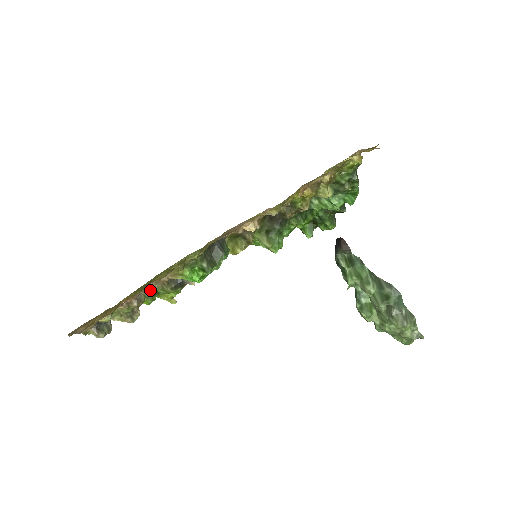
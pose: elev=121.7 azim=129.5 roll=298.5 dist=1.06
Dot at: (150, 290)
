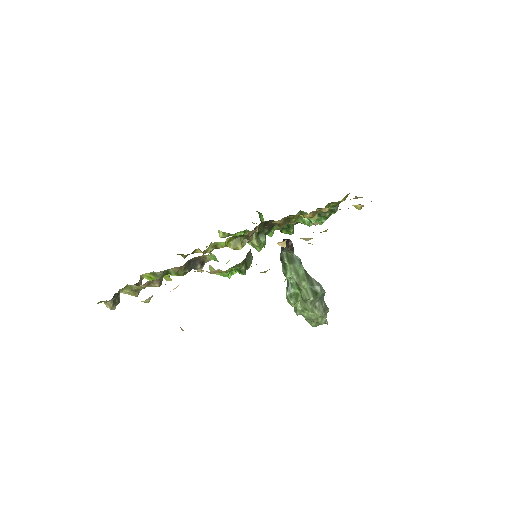
Dot at: (164, 271)
